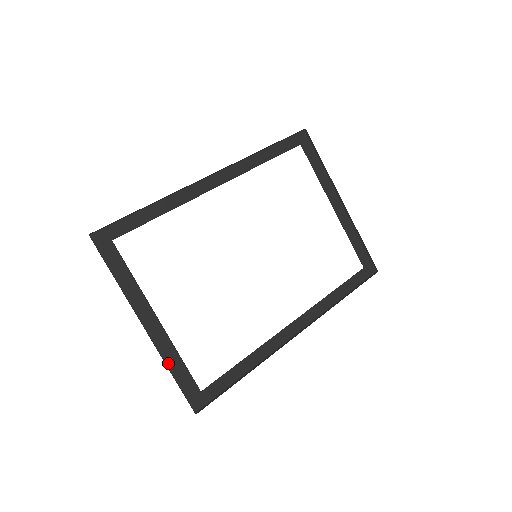
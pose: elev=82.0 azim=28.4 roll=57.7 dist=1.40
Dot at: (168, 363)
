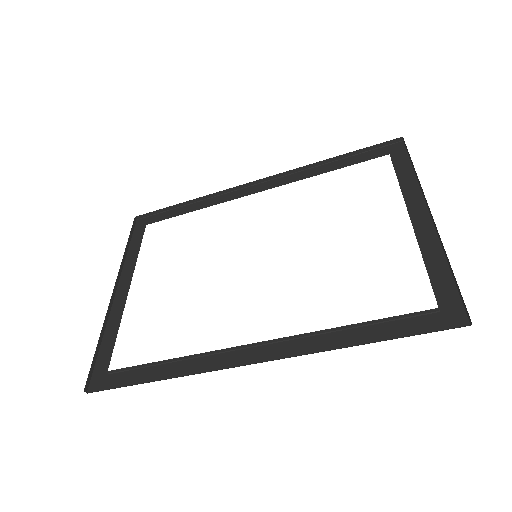
Dot at: (107, 331)
